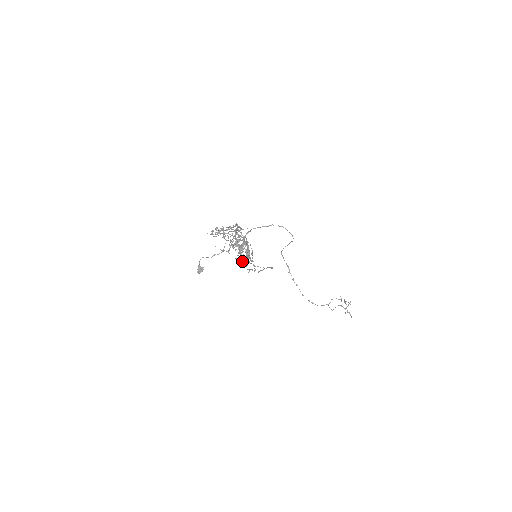
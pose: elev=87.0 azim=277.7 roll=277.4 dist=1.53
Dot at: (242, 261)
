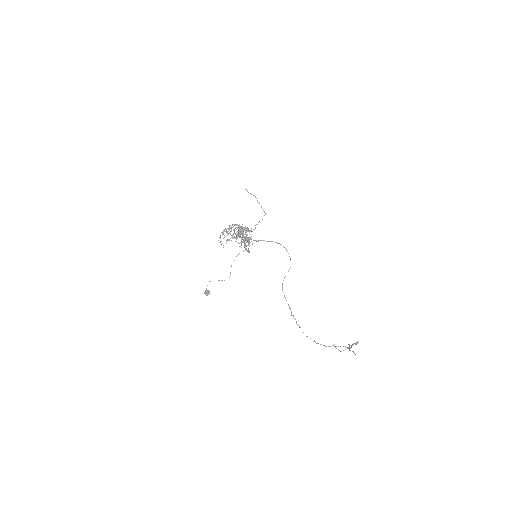
Dot at: (242, 229)
